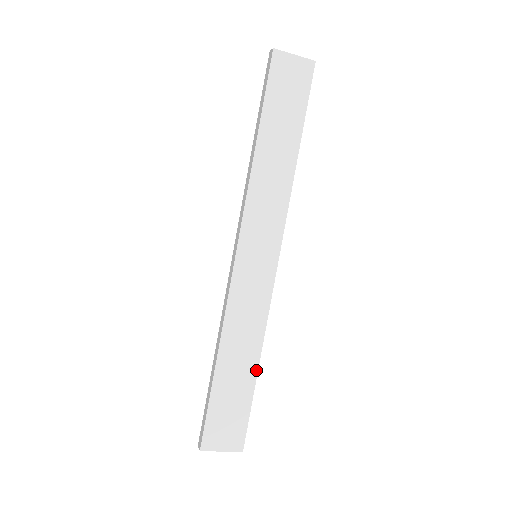
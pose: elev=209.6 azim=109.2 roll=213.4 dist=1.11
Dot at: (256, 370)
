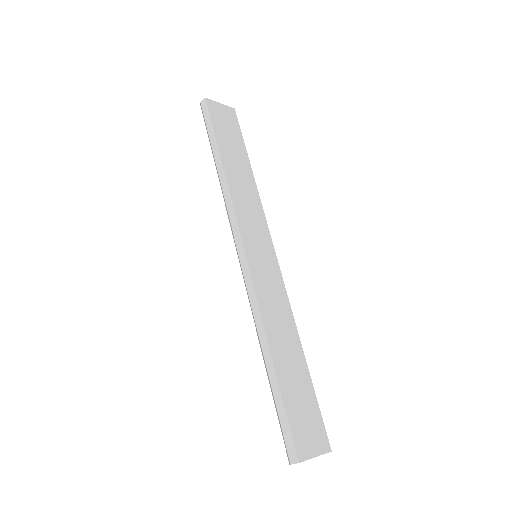
Dot at: (304, 358)
